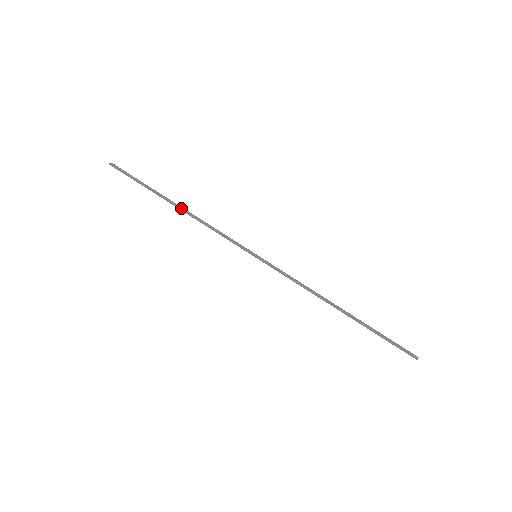
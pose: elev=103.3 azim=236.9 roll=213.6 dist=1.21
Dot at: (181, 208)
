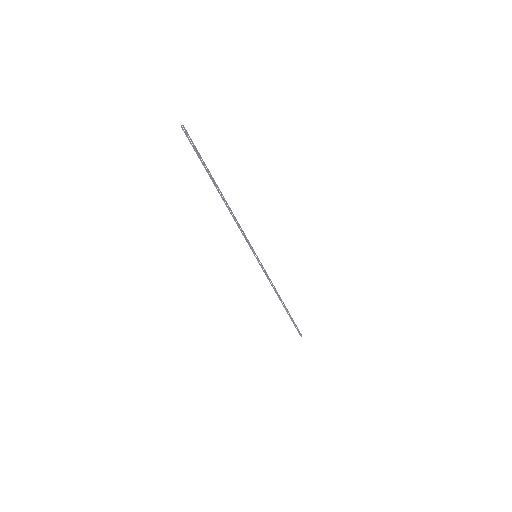
Dot at: occluded
